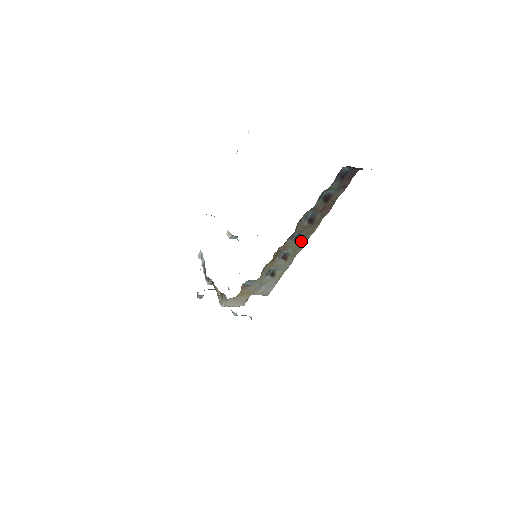
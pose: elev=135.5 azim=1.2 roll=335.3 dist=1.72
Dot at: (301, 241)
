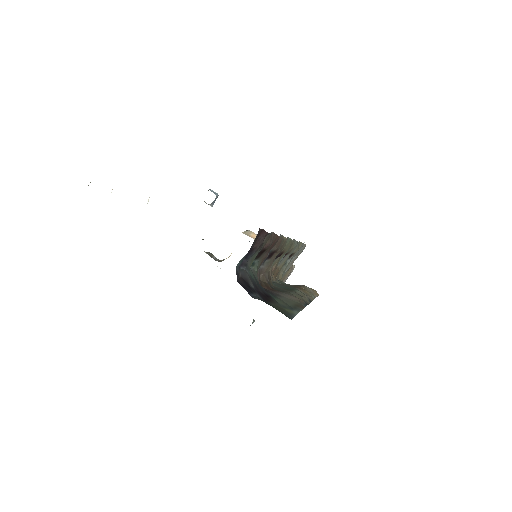
Dot at: (283, 249)
